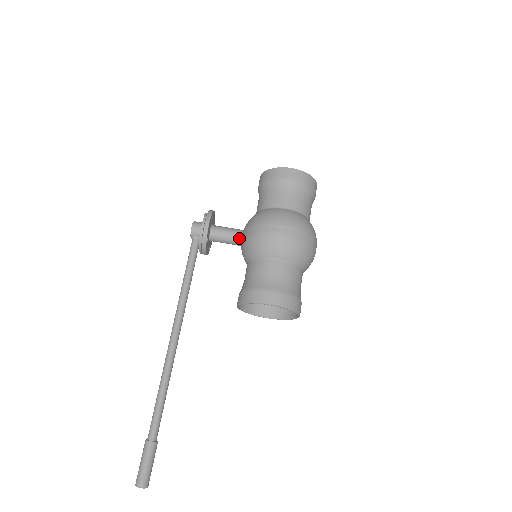
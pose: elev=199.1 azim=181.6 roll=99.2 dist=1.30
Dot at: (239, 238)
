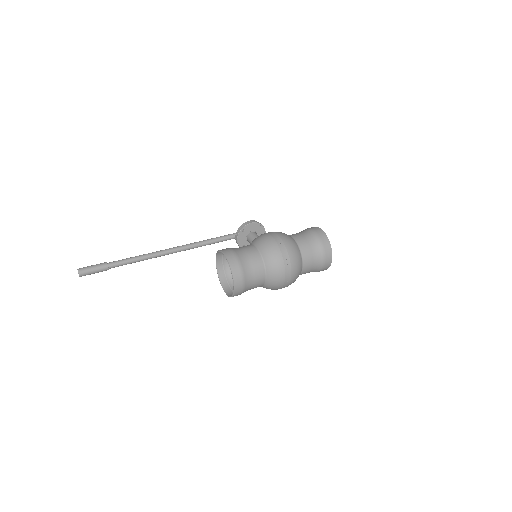
Dot at: occluded
